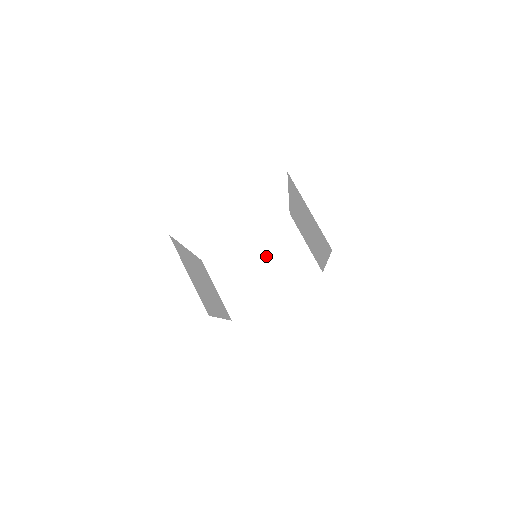
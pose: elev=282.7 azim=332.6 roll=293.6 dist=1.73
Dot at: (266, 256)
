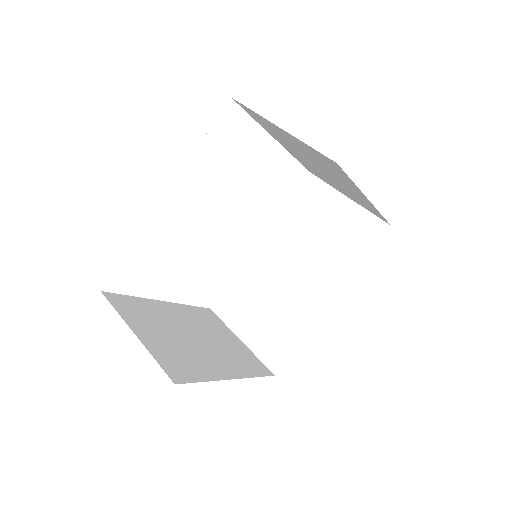
Dot at: (199, 330)
